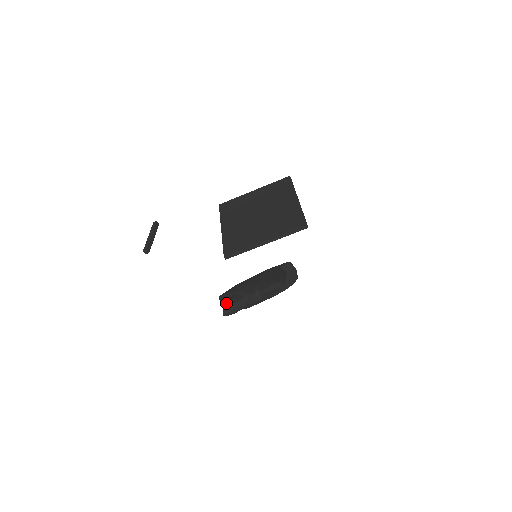
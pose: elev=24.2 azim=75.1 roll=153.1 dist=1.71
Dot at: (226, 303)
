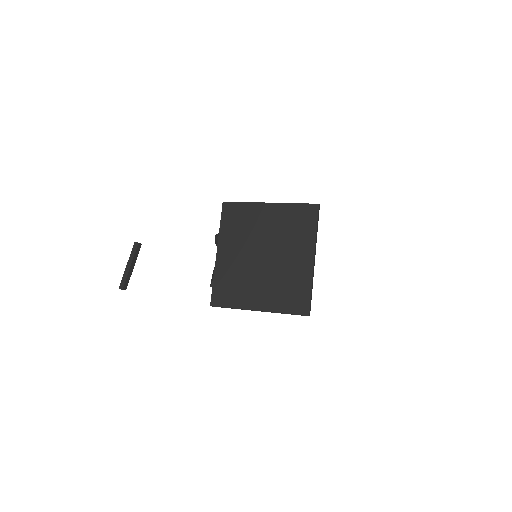
Dot at: occluded
